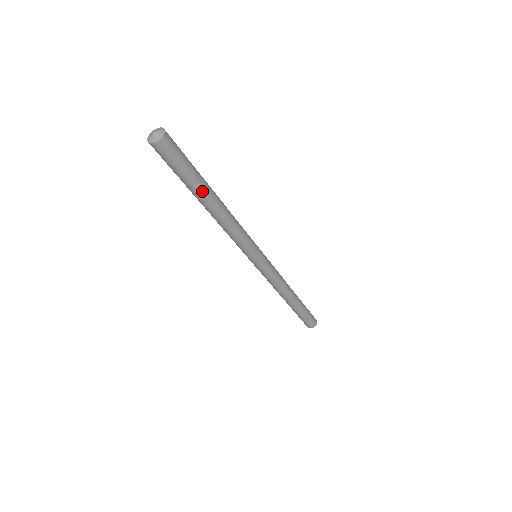
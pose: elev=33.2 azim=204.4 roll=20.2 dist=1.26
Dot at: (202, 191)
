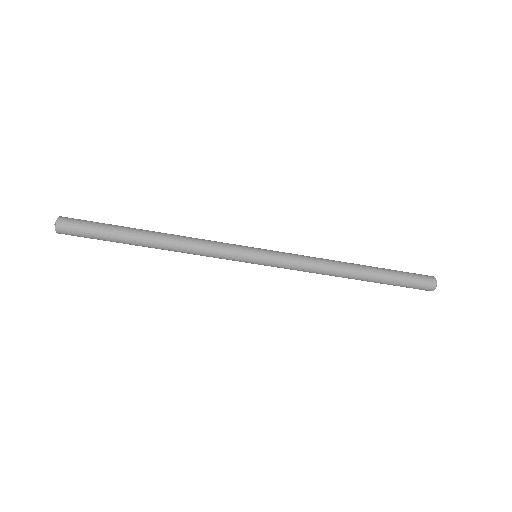
Dot at: (128, 238)
